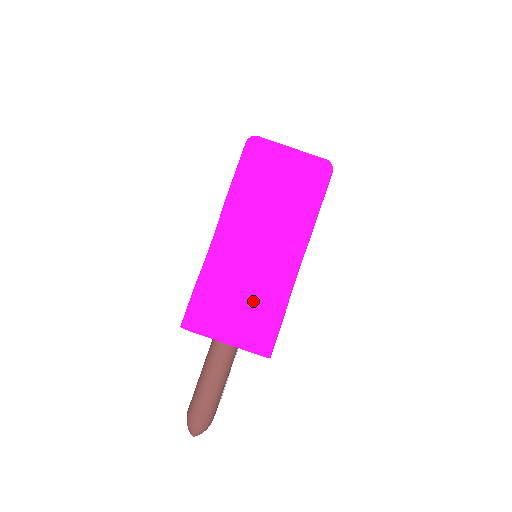
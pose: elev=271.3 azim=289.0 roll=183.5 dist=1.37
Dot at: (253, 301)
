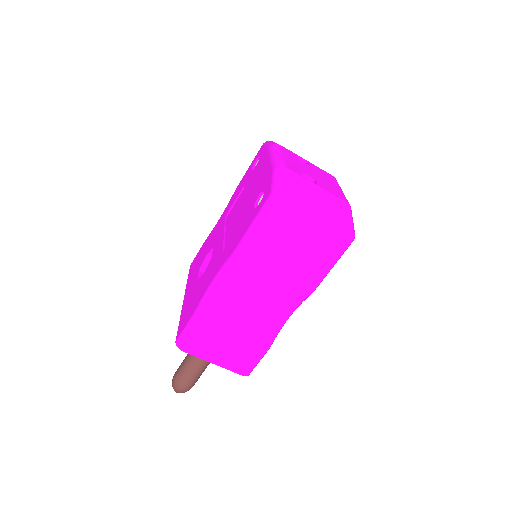
Dot at: (245, 339)
